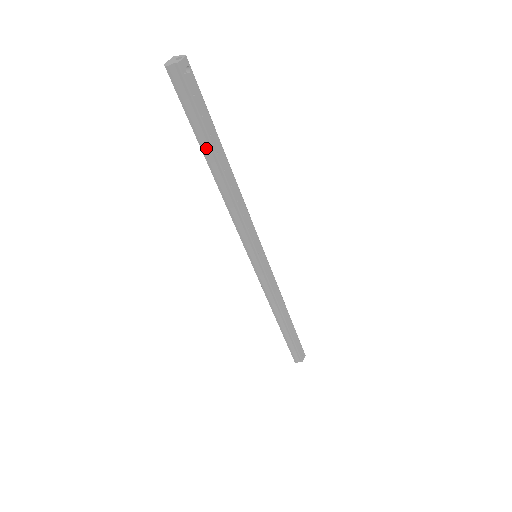
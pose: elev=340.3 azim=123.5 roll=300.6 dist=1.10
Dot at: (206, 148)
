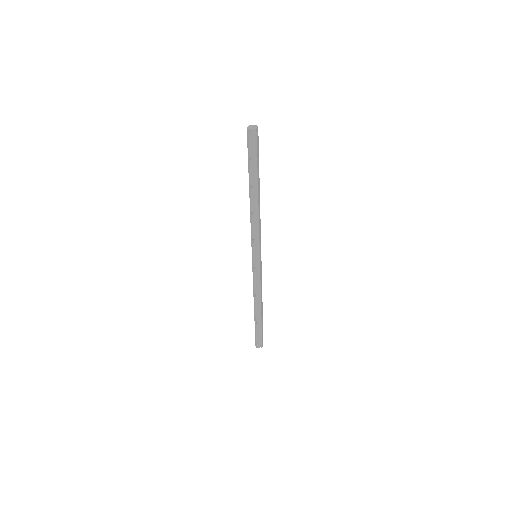
Dot at: (253, 179)
